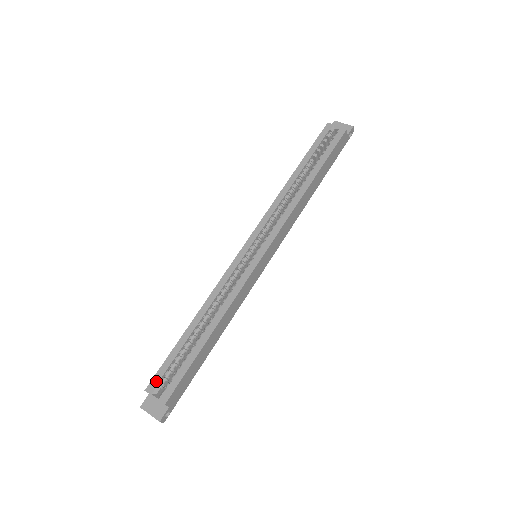
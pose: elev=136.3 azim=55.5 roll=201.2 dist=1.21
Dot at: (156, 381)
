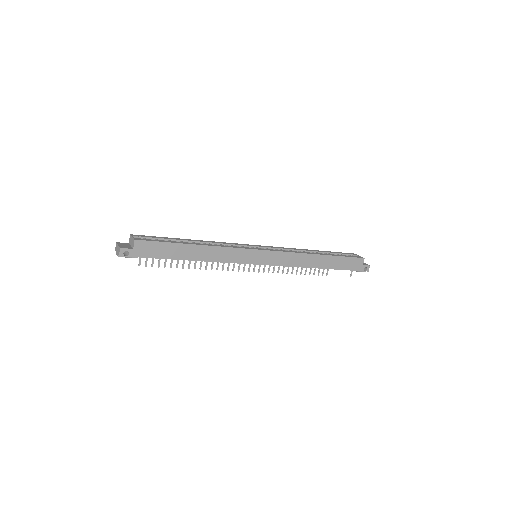
Dot at: (141, 236)
